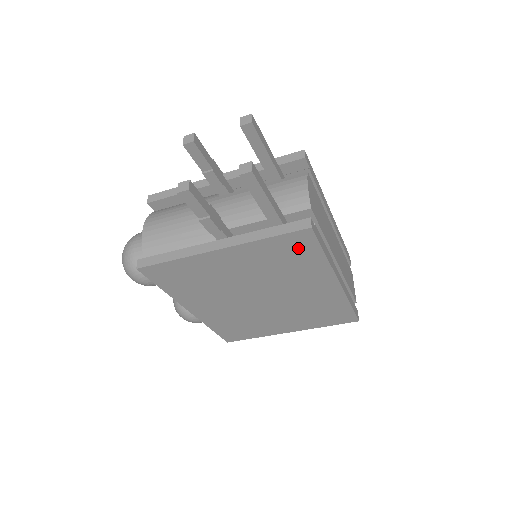
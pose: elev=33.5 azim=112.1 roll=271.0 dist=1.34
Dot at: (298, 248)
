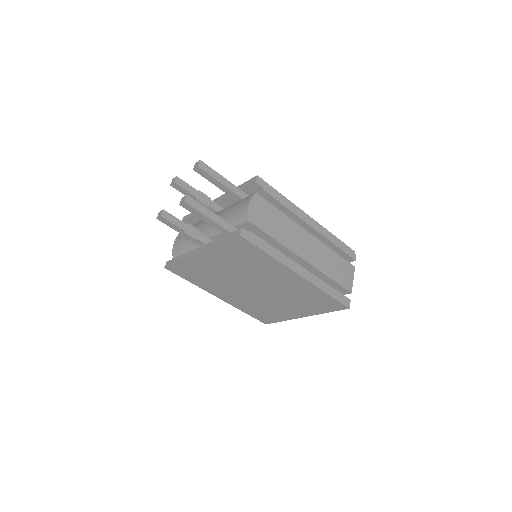
Dot at: (245, 250)
